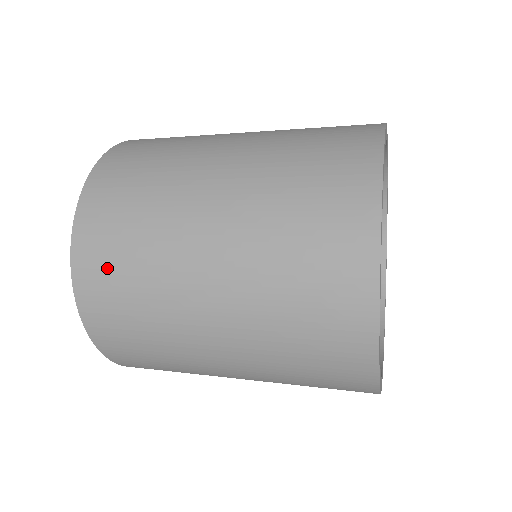
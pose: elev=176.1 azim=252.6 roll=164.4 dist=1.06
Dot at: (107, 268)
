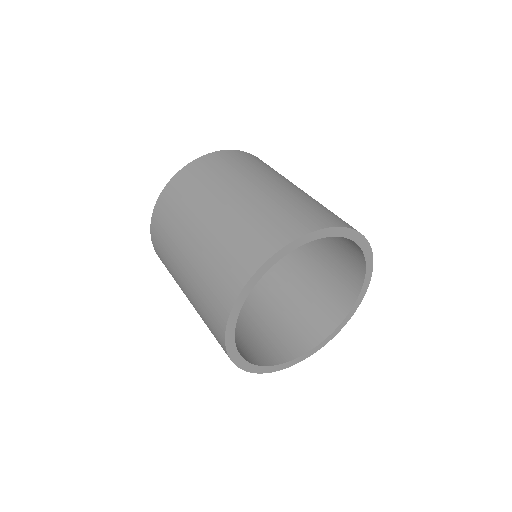
Dot at: occluded
